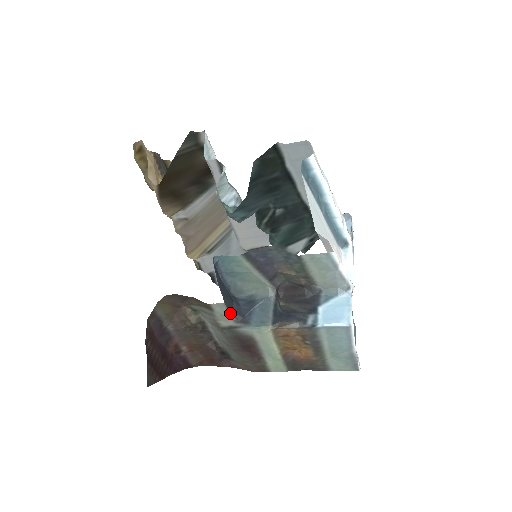
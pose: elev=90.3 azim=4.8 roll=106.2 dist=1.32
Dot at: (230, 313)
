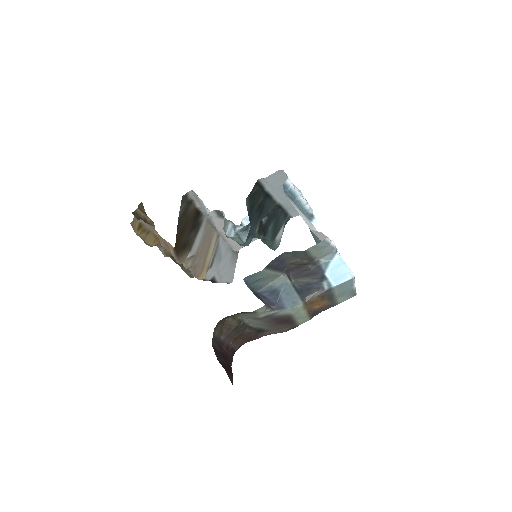
Dot at: (268, 308)
